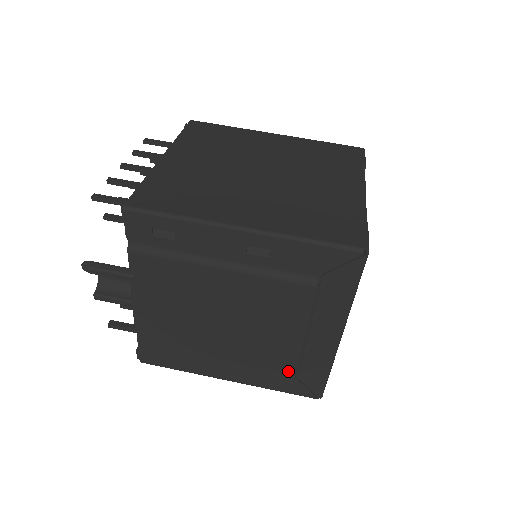
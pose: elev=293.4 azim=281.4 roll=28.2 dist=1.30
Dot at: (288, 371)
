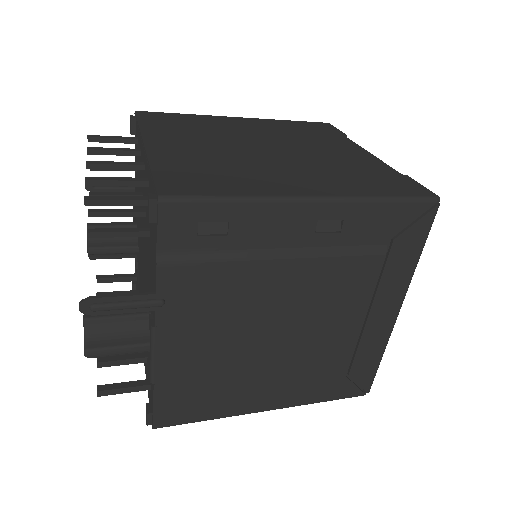
Dot at: (340, 372)
